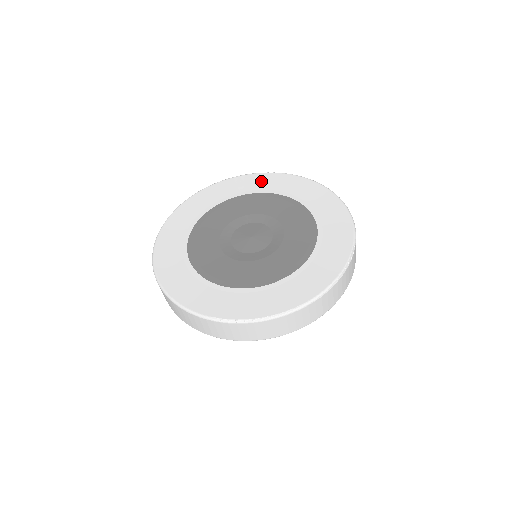
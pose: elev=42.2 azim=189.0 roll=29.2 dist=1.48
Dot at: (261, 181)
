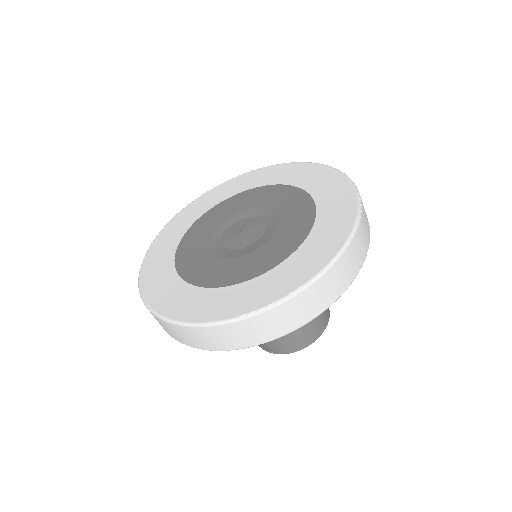
Dot at: (229, 187)
